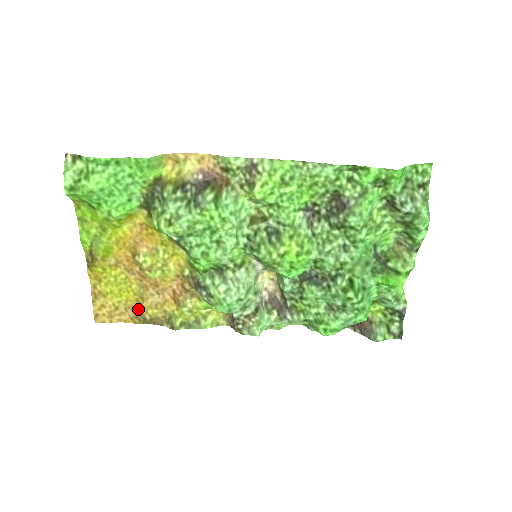
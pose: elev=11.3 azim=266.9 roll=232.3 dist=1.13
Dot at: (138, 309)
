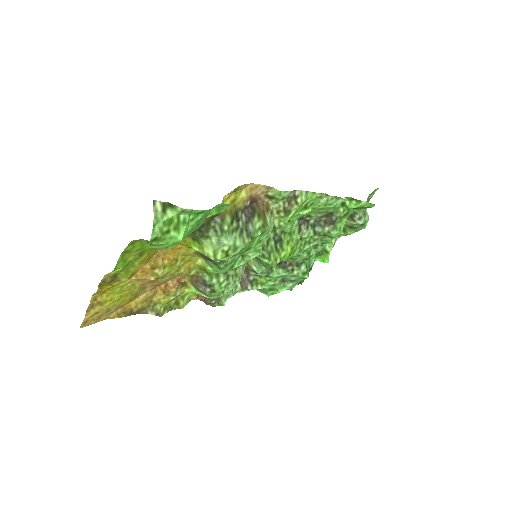
Dot at: (128, 306)
